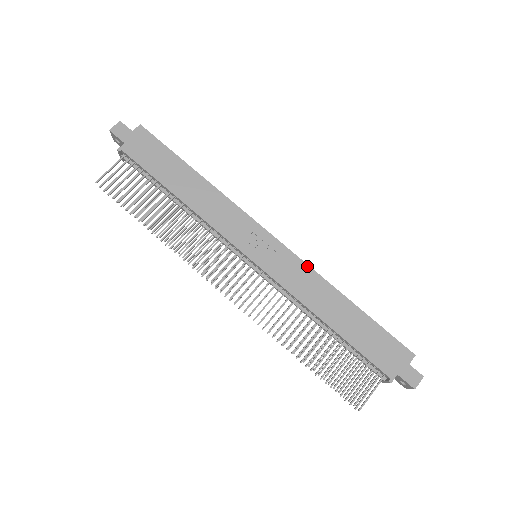
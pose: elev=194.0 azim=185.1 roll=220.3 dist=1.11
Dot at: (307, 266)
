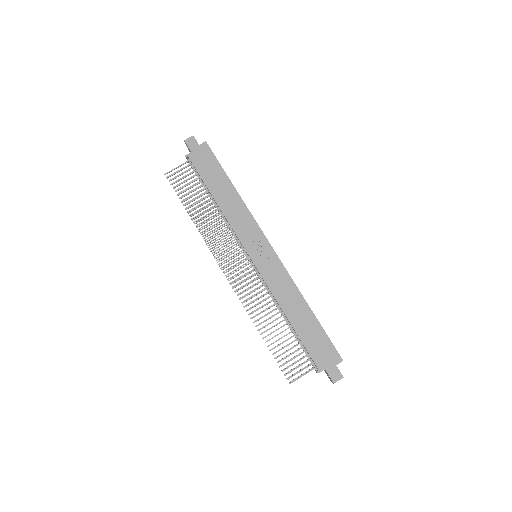
Dot at: (288, 274)
